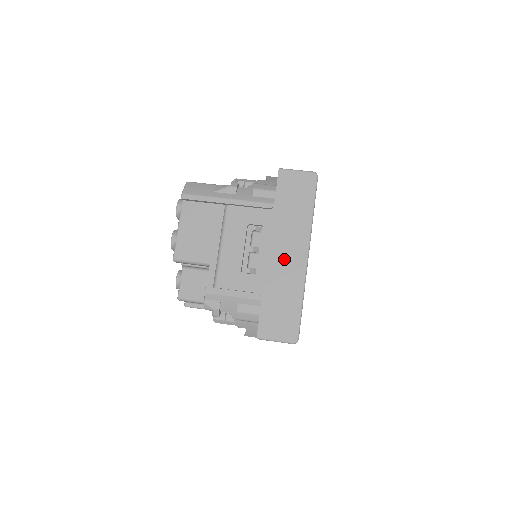
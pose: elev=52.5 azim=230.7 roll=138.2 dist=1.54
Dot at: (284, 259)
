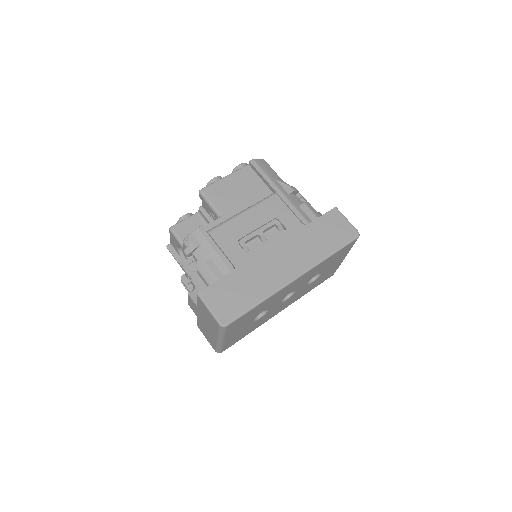
Dot at: (277, 263)
